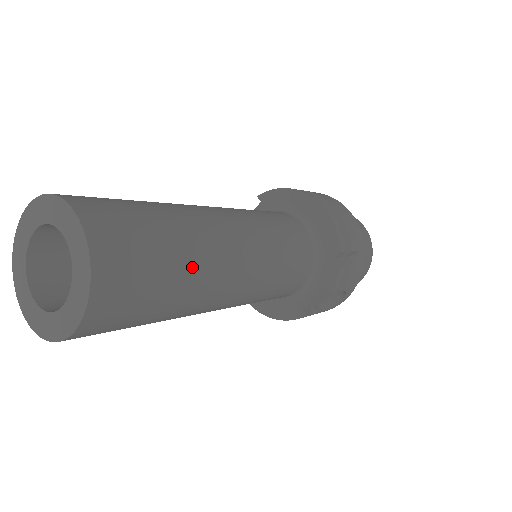
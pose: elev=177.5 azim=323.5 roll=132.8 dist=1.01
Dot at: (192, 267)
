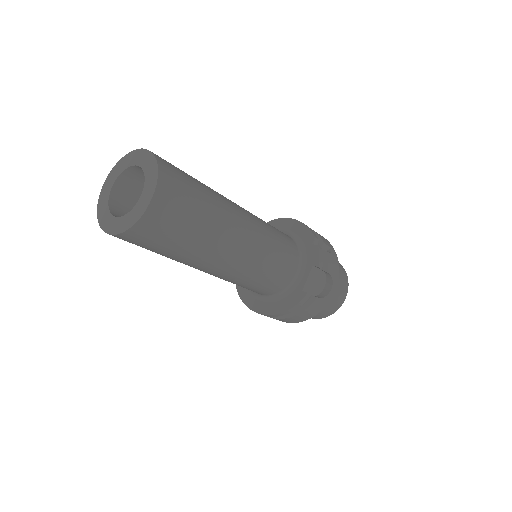
Dot at: (214, 199)
